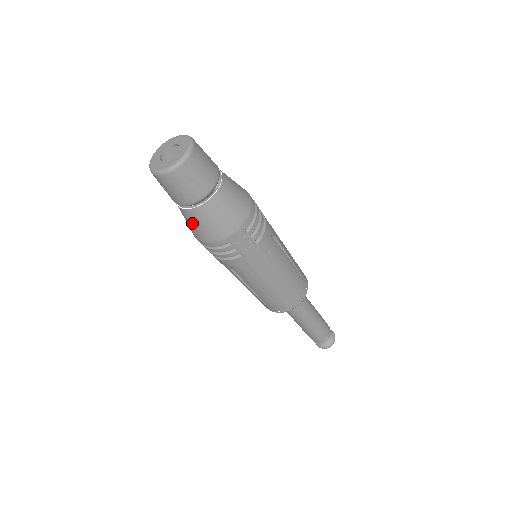
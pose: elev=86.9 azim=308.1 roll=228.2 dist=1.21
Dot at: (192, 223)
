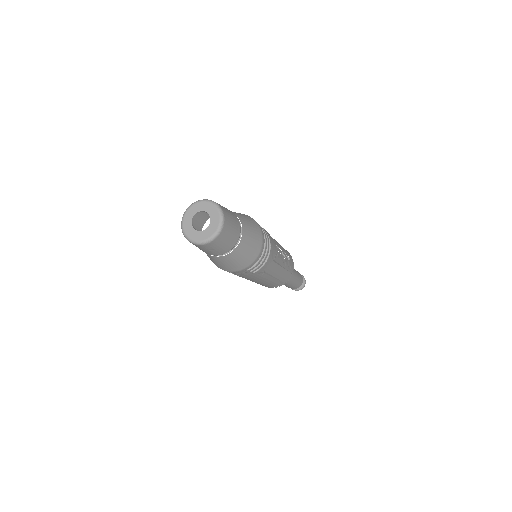
Dot at: occluded
